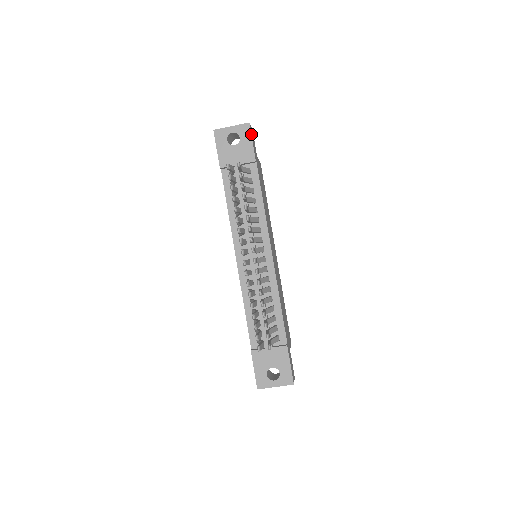
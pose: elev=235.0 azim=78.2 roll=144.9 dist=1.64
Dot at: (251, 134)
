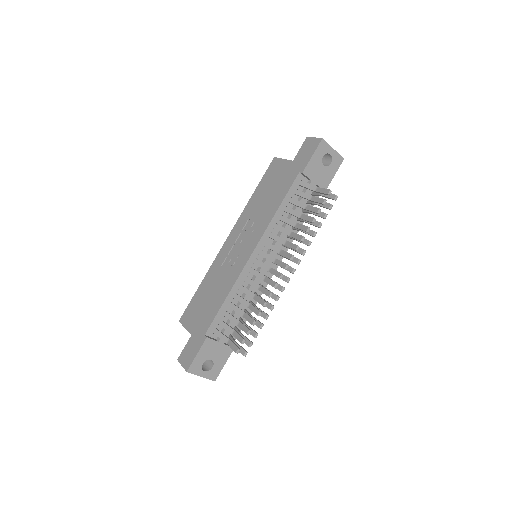
Dot at: (338, 168)
